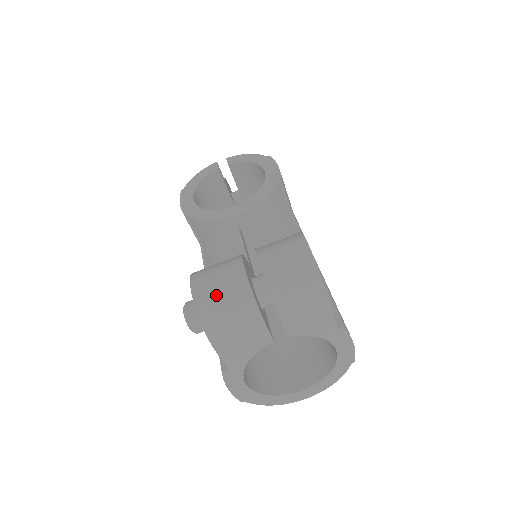
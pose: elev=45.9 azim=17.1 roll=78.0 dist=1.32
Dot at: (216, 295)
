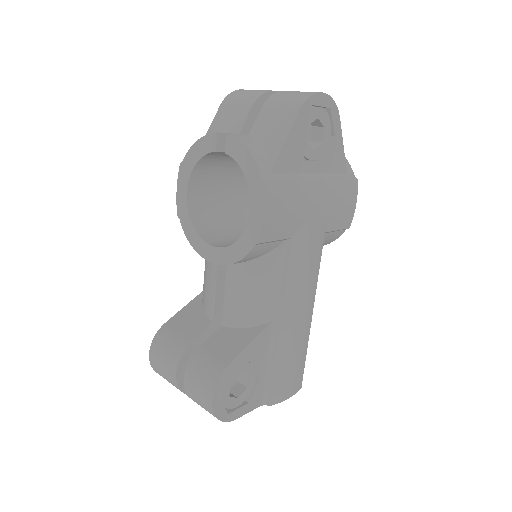
Dot at: (162, 375)
